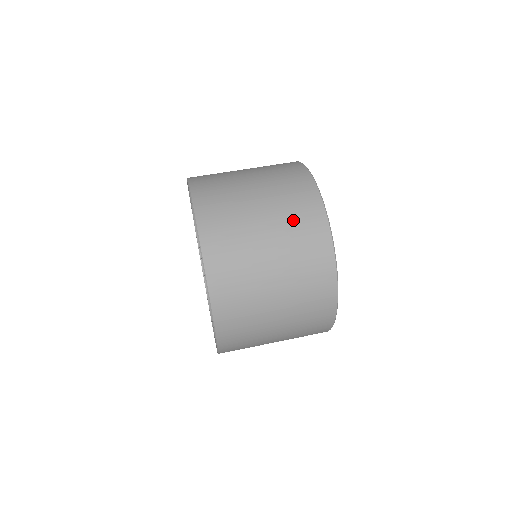
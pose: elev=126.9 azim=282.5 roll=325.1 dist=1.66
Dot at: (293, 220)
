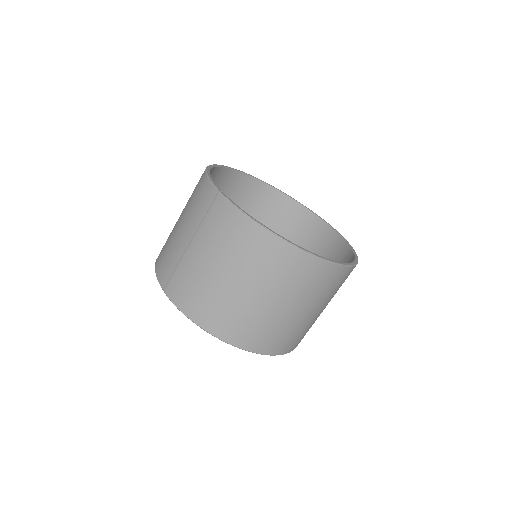
Dot at: (306, 288)
